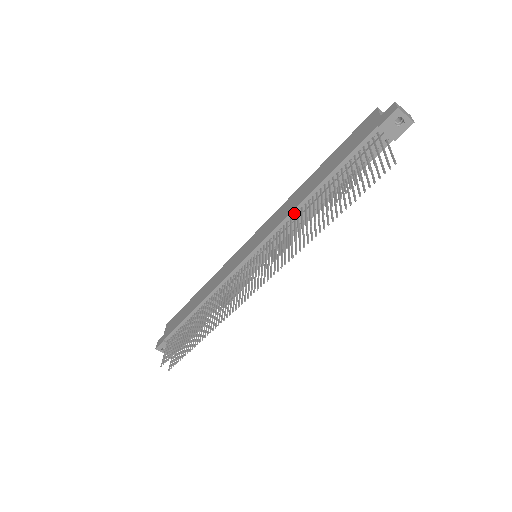
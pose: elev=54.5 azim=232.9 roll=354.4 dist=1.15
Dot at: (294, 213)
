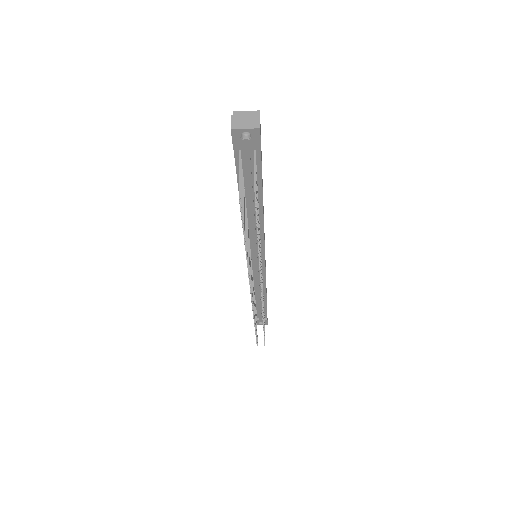
Dot at: occluded
